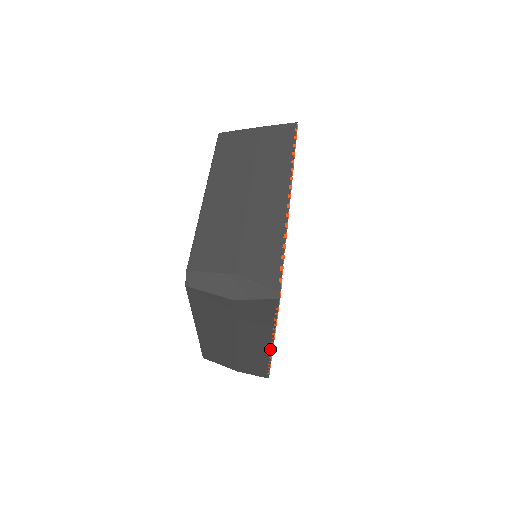
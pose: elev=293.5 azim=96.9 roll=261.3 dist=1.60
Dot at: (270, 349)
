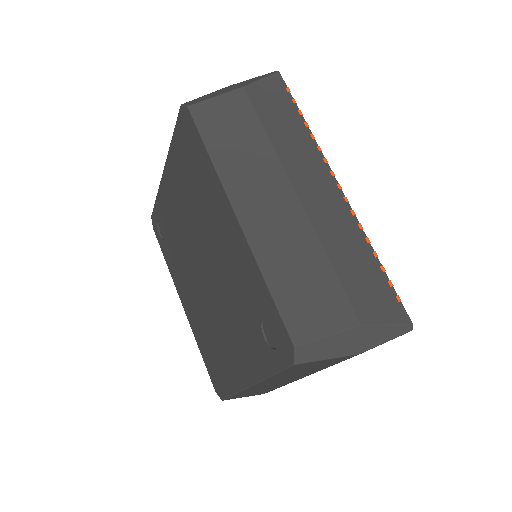
Dot at: (342, 196)
